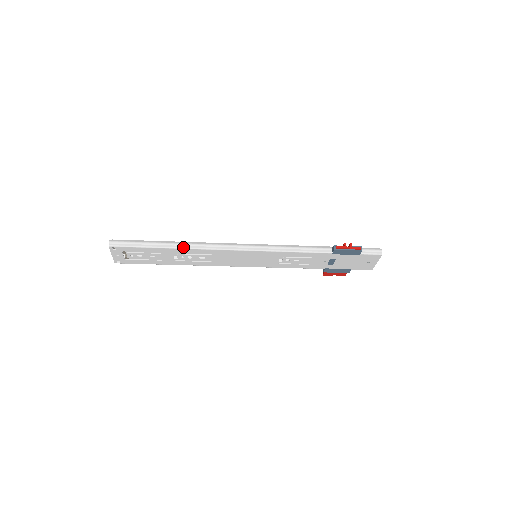
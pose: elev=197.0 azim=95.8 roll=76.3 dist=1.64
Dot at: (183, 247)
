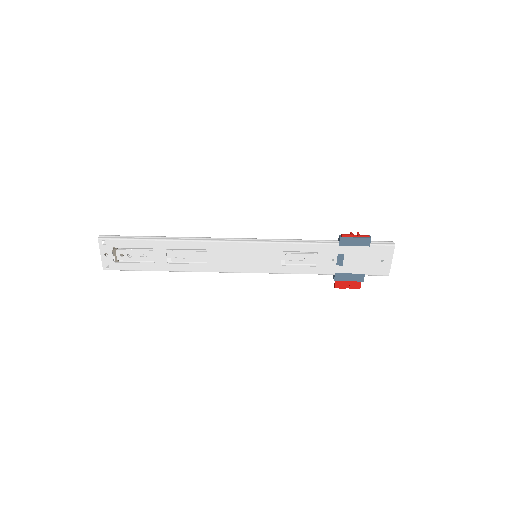
Dot at: (176, 239)
